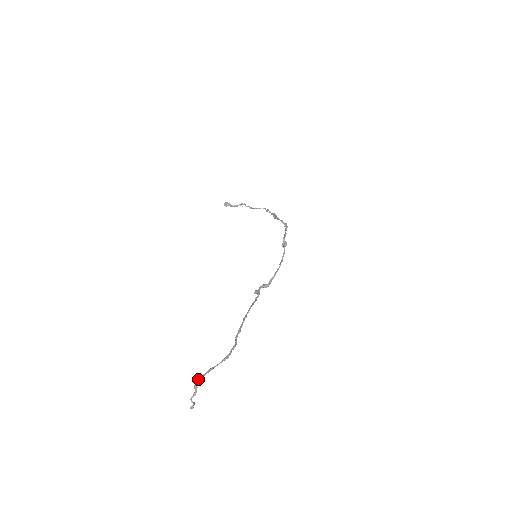
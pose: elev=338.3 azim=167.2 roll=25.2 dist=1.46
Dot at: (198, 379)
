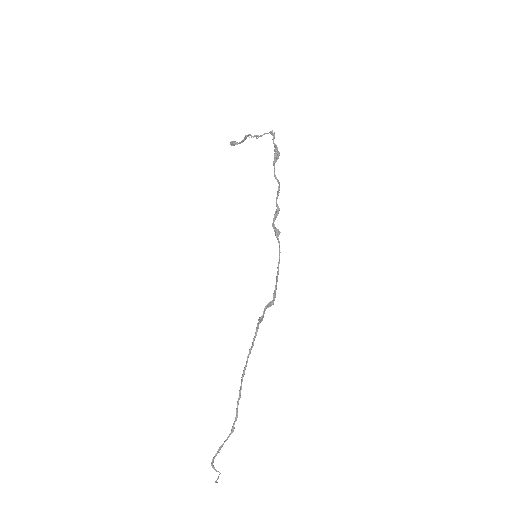
Dot at: (213, 458)
